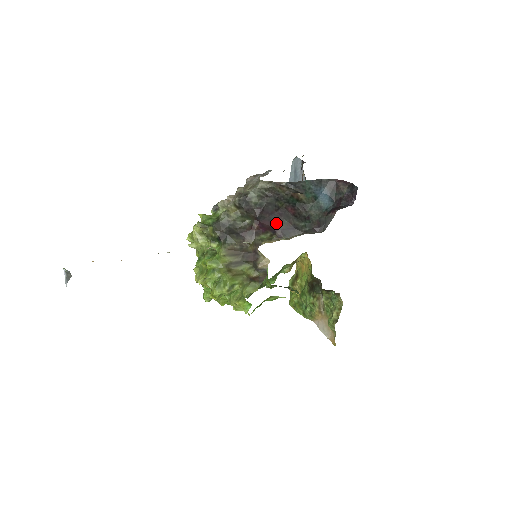
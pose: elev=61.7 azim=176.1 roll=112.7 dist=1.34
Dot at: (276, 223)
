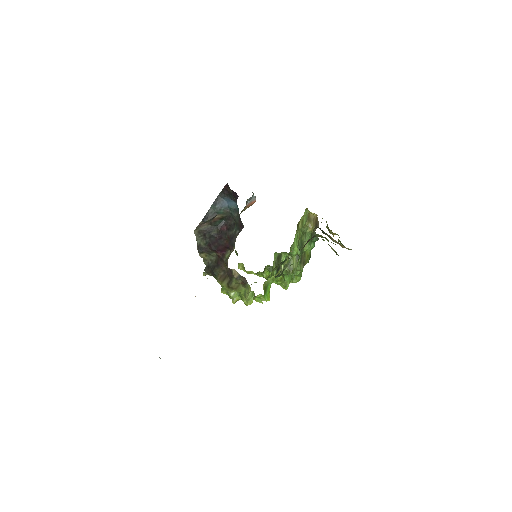
Dot at: (224, 243)
